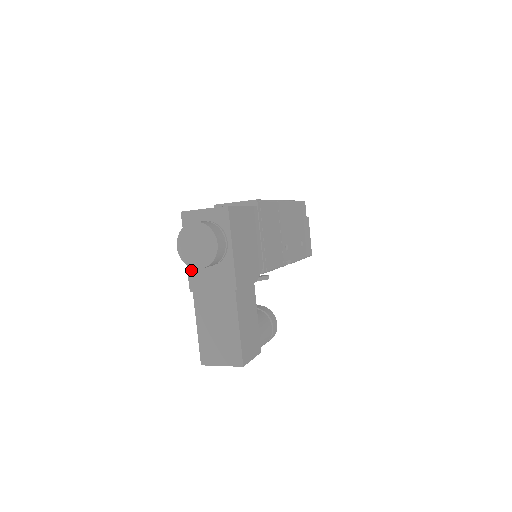
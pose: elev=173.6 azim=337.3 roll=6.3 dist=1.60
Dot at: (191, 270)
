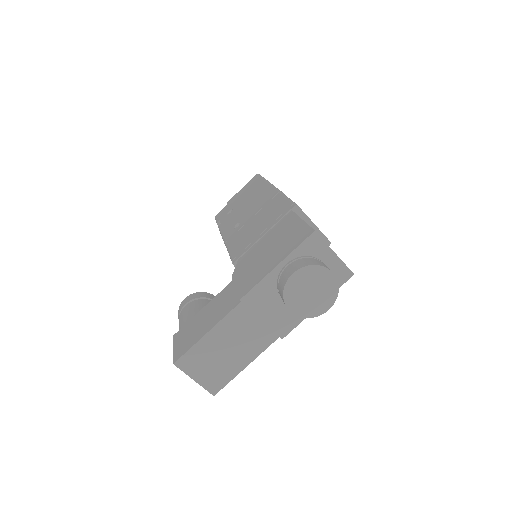
Dot at: (263, 285)
